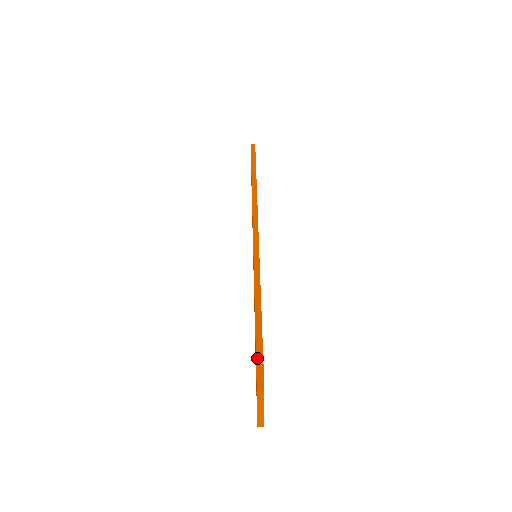
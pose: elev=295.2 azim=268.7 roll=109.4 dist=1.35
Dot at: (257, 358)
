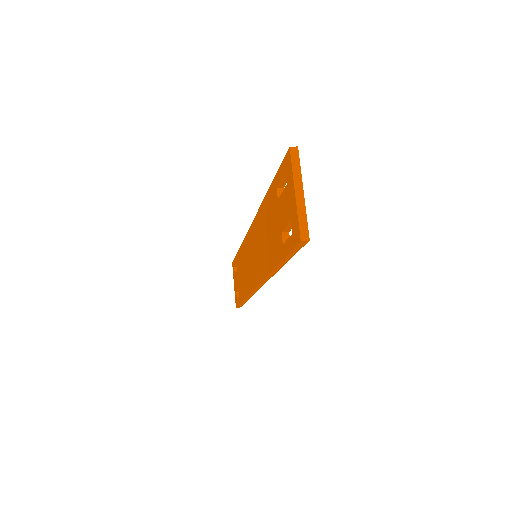
Dot at: (281, 165)
